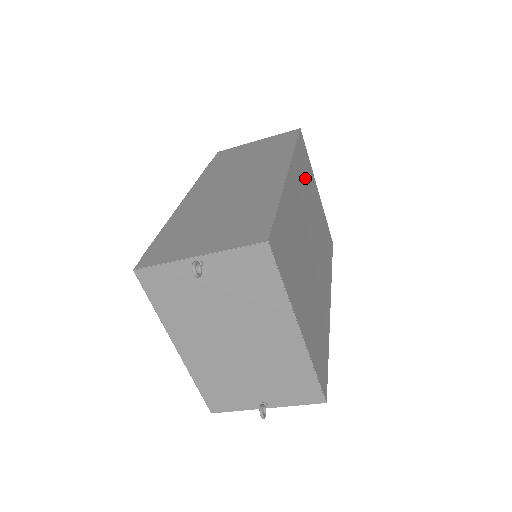
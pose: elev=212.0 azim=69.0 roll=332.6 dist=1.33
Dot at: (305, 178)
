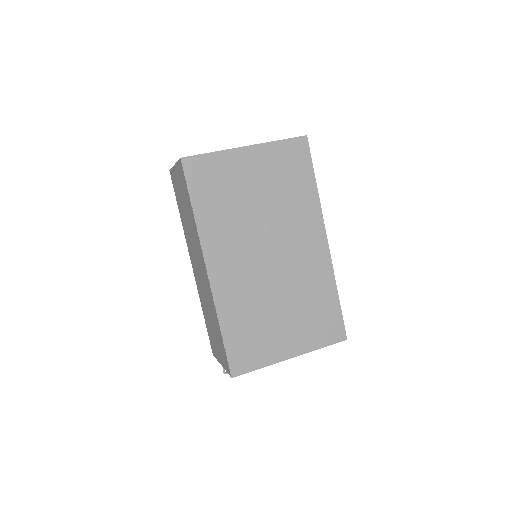
Dot at: (224, 205)
